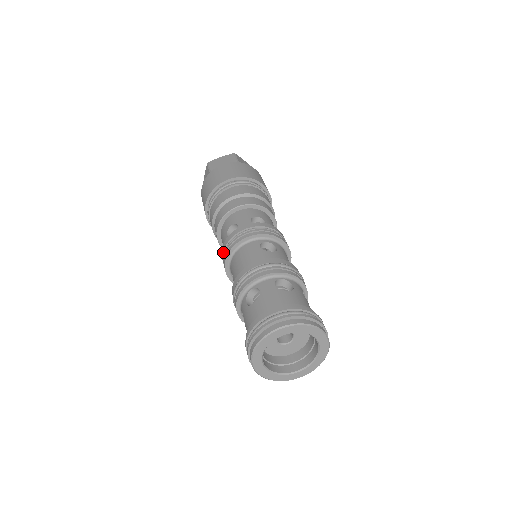
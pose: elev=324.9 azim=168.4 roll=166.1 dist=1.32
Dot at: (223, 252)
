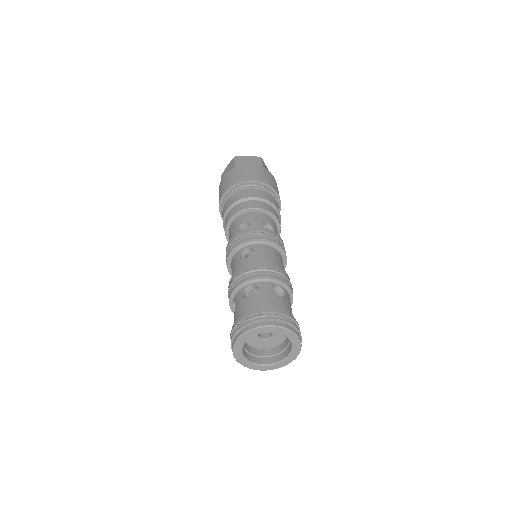
Dot at: occluded
